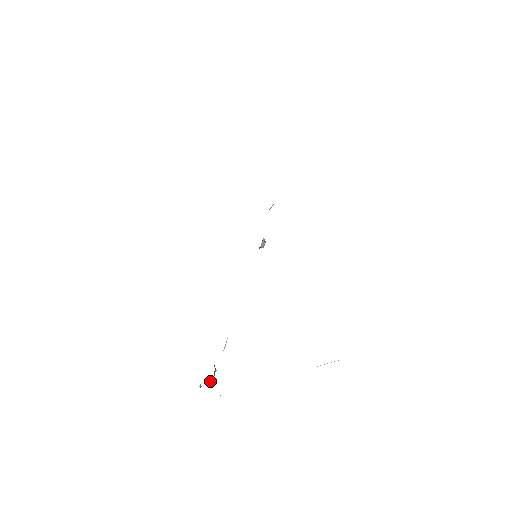
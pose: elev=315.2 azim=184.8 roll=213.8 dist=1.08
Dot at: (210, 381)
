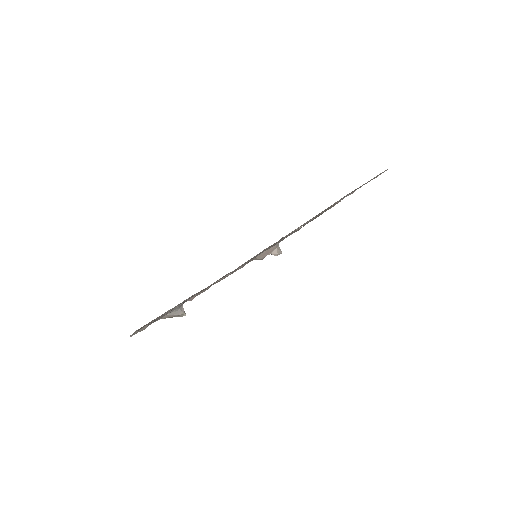
Dot at: (170, 314)
